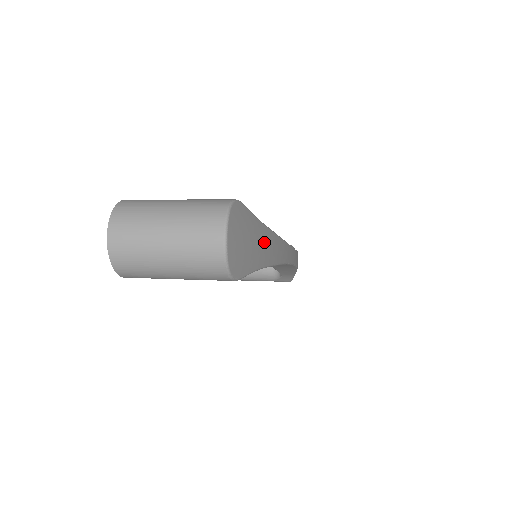
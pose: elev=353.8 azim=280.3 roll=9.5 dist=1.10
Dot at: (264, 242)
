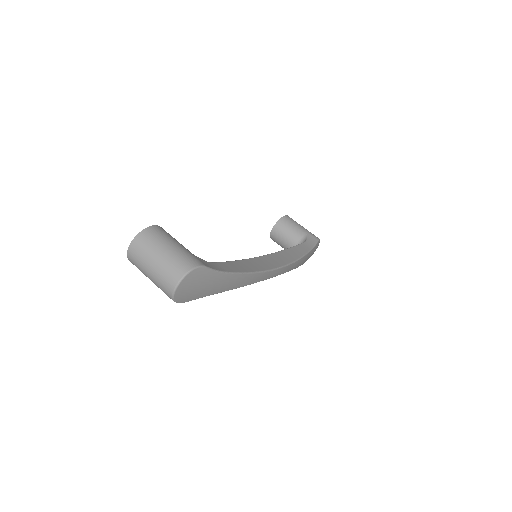
Dot at: (220, 283)
